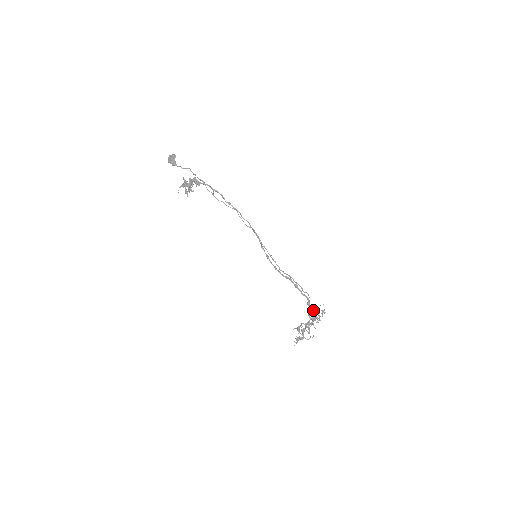
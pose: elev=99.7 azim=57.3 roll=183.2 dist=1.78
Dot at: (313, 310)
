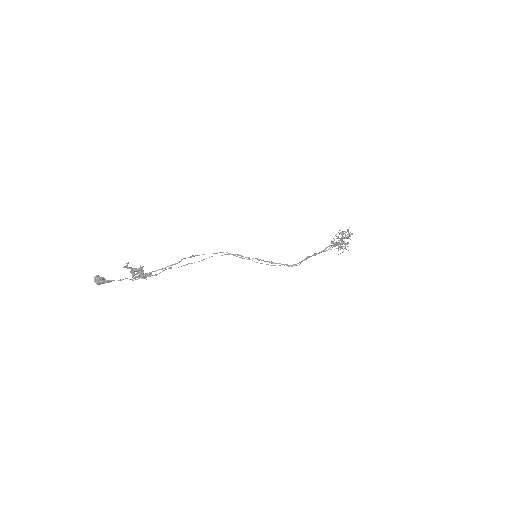
Dot at: occluded
